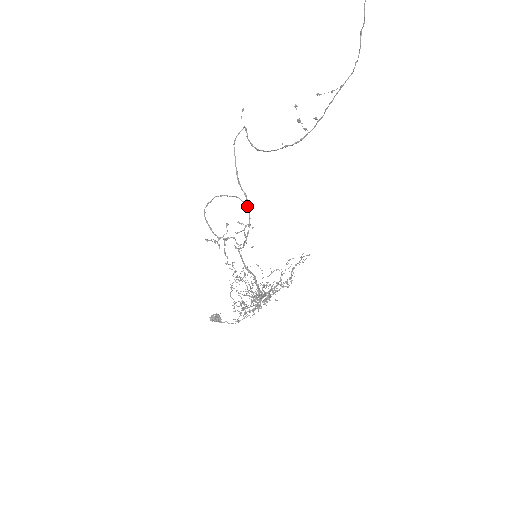
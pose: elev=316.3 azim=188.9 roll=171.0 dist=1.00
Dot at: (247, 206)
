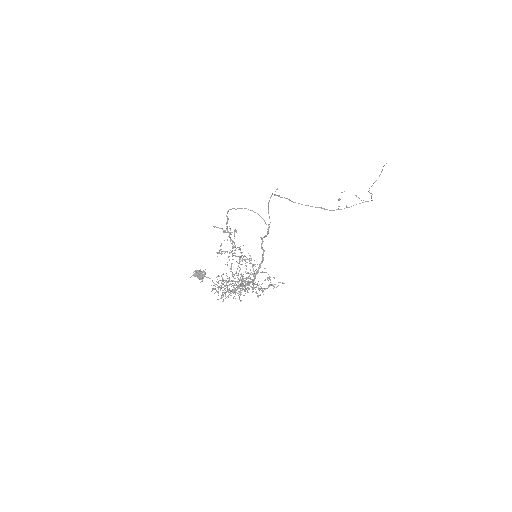
Dot at: (269, 224)
